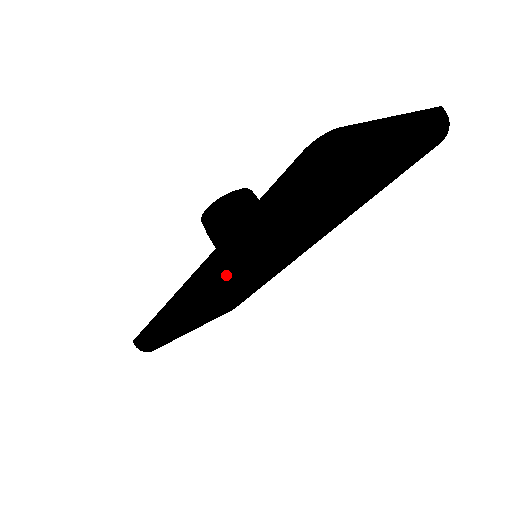
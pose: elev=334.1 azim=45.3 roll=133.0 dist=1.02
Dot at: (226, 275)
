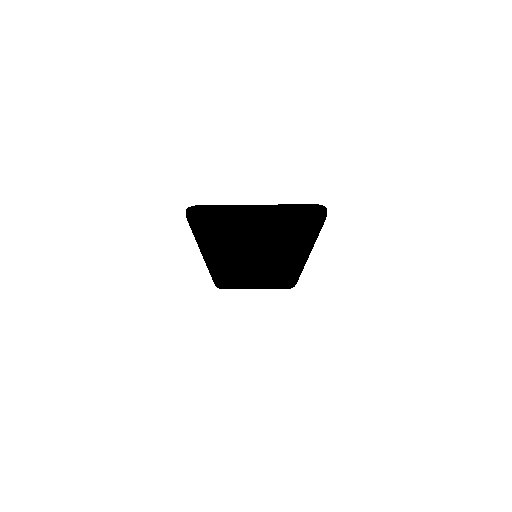
Dot at: (206, 258)
